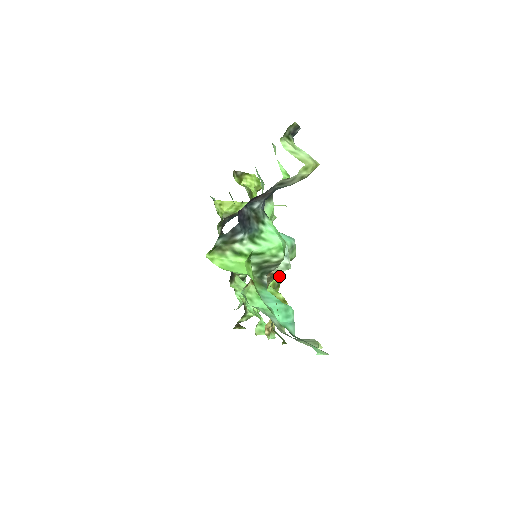
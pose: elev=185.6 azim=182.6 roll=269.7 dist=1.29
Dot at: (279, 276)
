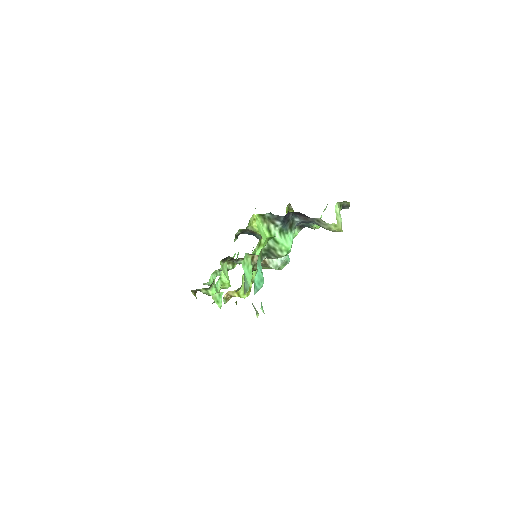
Dot at: occluded
